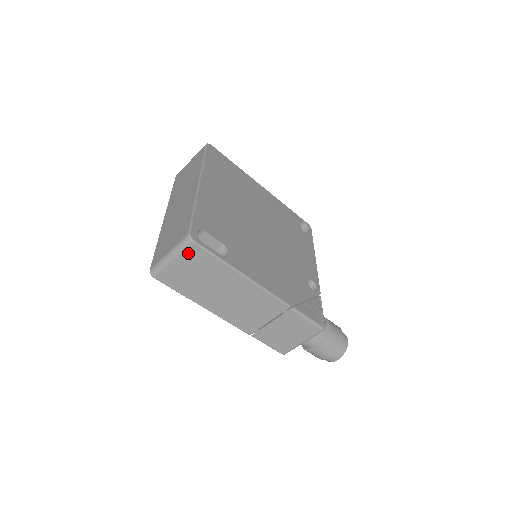
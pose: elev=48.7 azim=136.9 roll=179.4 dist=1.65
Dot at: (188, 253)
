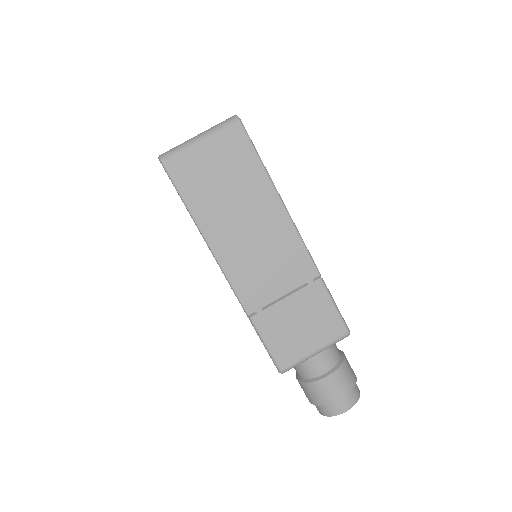
Dot at: (226, 137)
